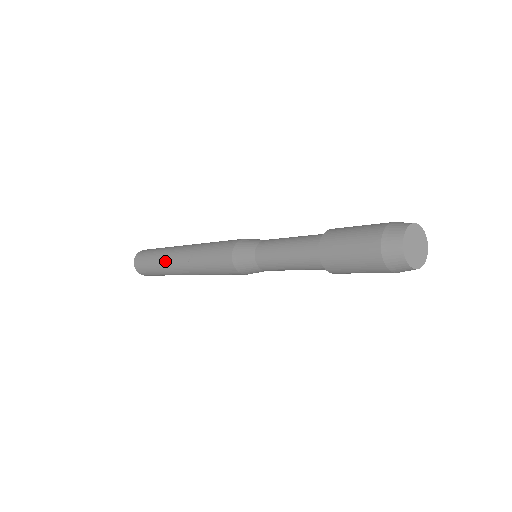
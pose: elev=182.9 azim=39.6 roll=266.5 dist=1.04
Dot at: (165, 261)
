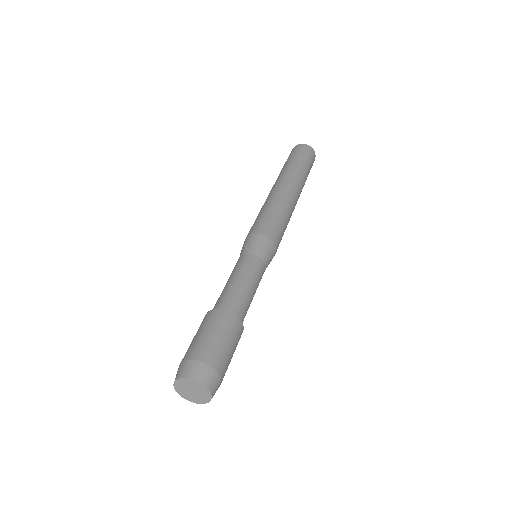
Dot at: (279, 176)
